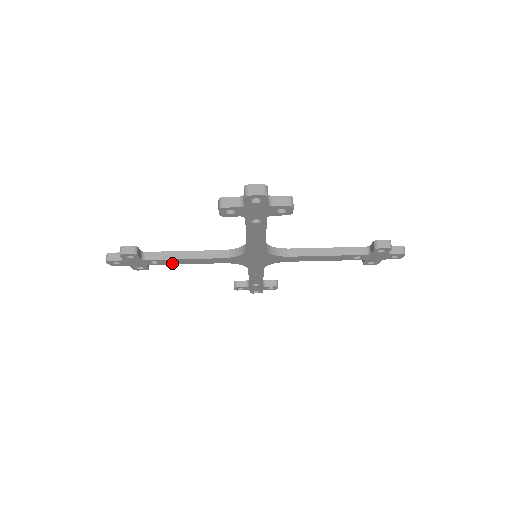
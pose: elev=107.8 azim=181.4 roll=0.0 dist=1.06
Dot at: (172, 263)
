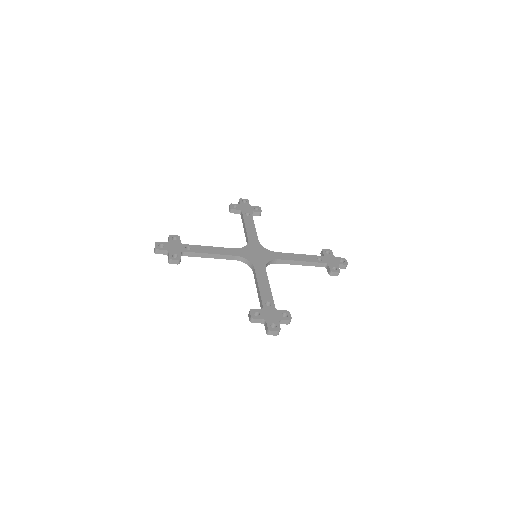
Dot at: occluded
